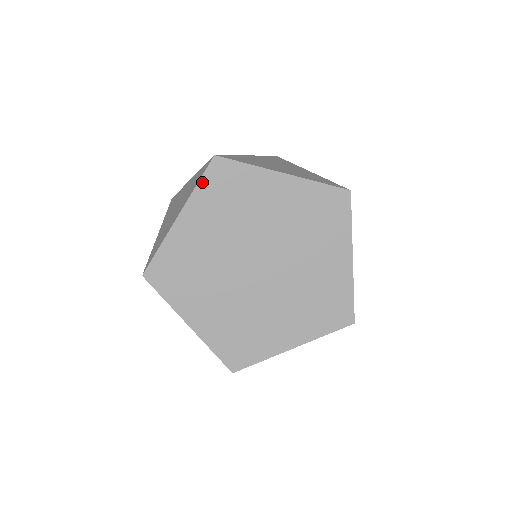
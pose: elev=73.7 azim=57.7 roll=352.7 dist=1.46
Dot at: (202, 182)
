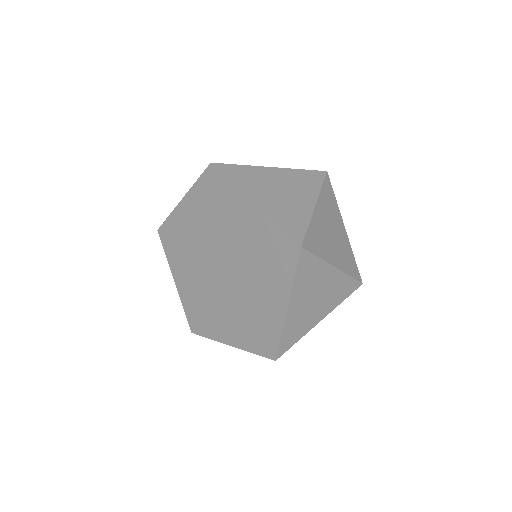
Dot at: (200, 181)
